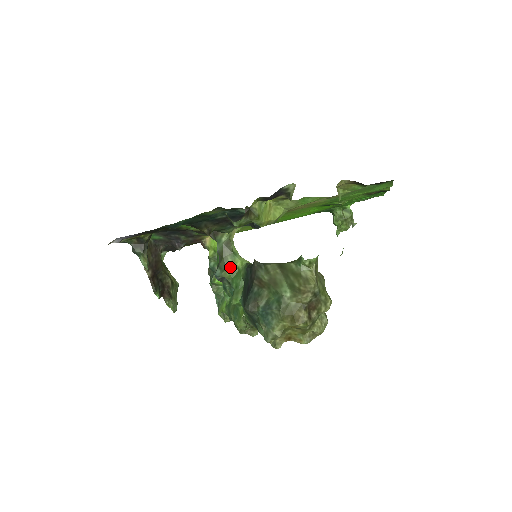
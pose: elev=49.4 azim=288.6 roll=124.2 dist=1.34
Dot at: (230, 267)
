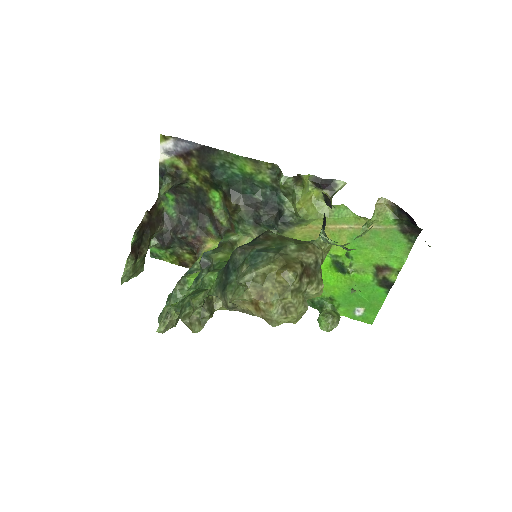
Dot at: (224, 253)
